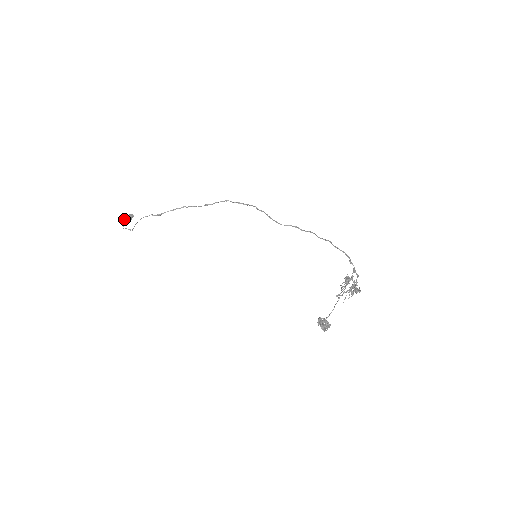
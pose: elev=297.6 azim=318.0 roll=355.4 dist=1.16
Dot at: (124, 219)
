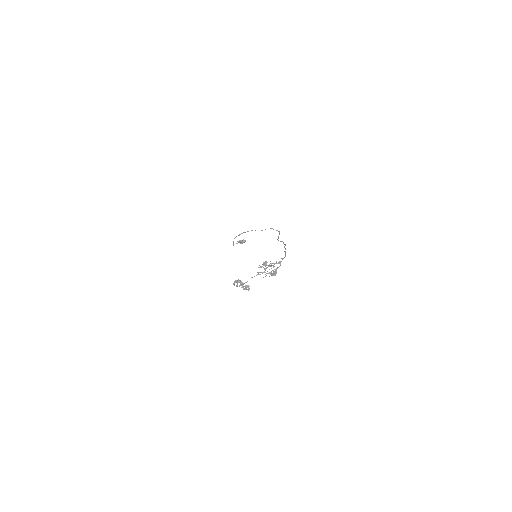
Dot at: (239, 241)
